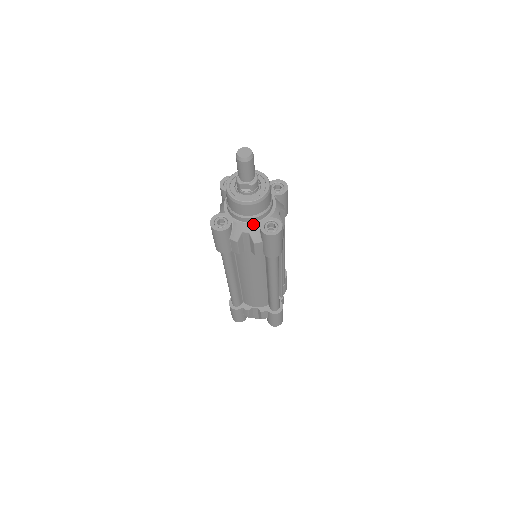
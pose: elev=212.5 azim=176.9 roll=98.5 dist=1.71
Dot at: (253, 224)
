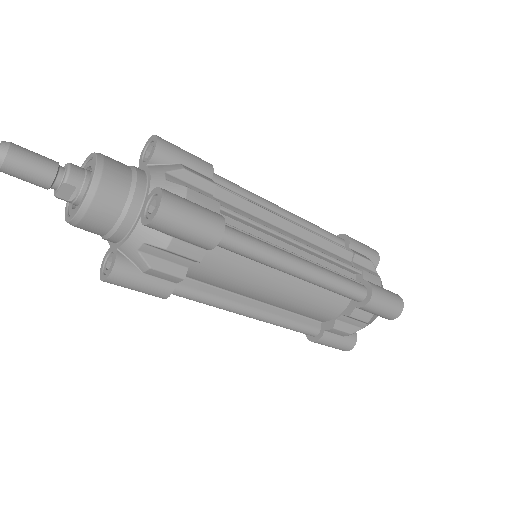
Dot at: (134, 227)
